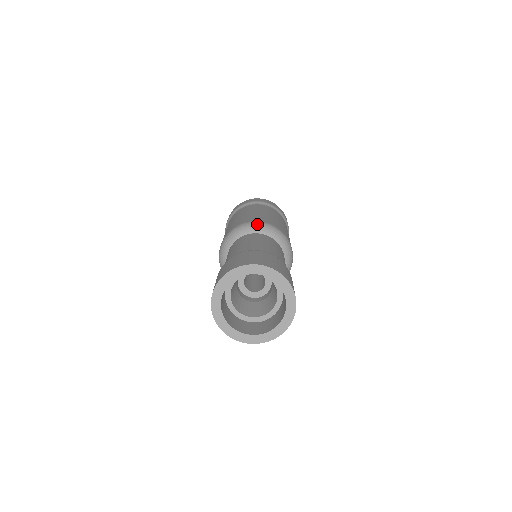
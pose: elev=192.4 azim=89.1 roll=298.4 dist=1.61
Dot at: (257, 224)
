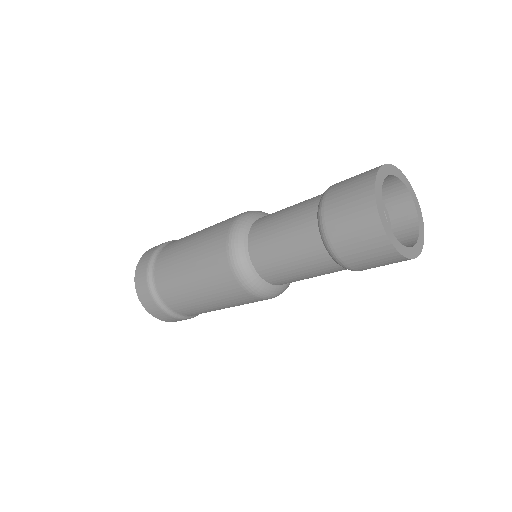
Dot at: (260, 211)
